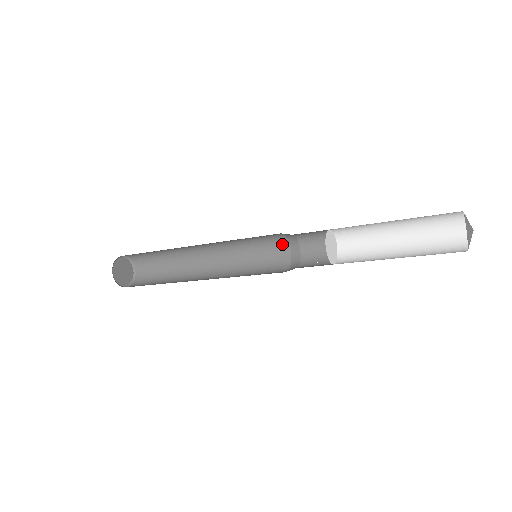
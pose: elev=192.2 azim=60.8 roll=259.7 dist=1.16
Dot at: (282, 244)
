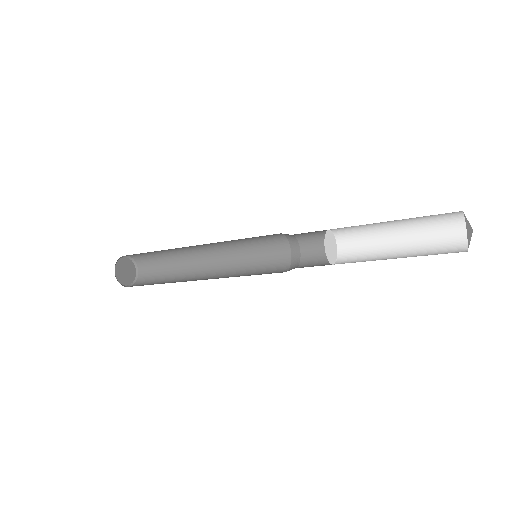
Dot at: (284, 253)
